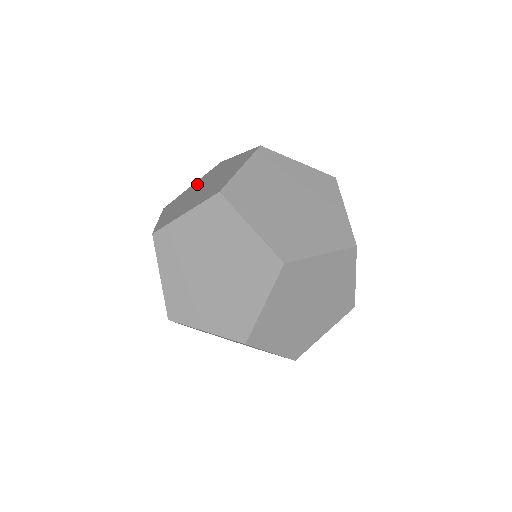
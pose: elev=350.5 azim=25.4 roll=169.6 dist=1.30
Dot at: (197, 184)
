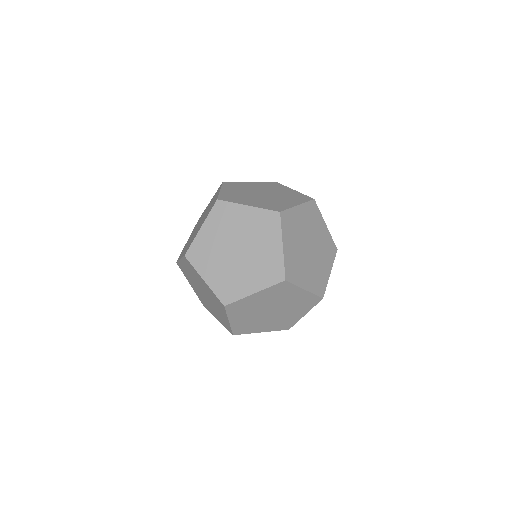
Dot at: (246, 222)
